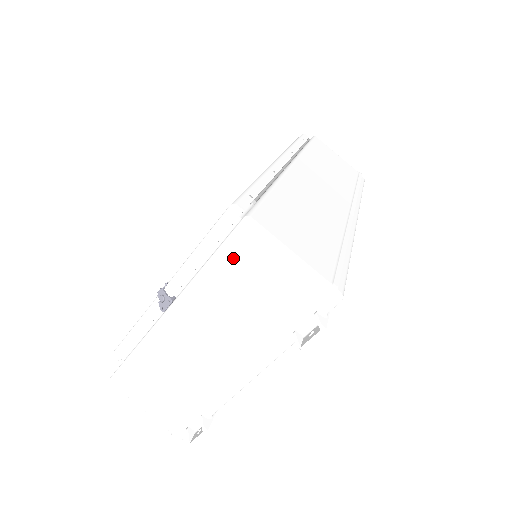
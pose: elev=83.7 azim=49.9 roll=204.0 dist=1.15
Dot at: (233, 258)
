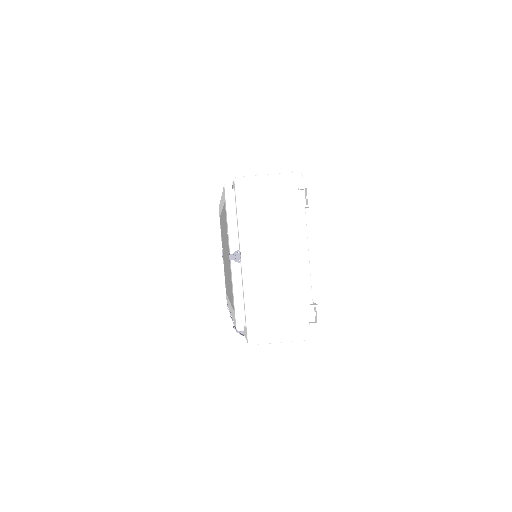
Dot at: (246, 200)
